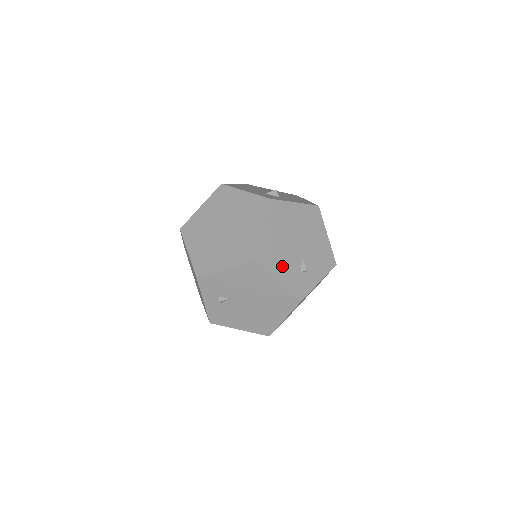
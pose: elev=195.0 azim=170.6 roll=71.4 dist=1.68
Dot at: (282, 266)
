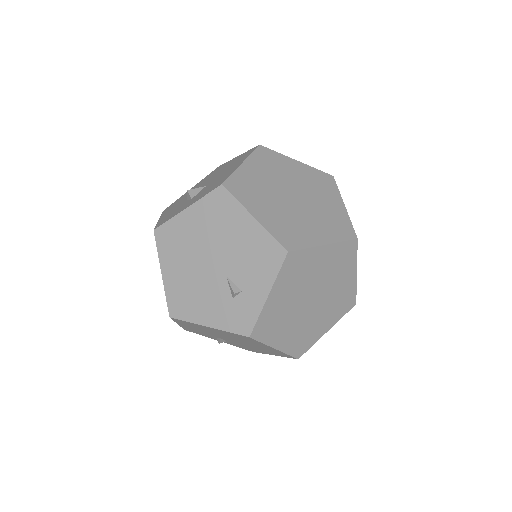
Dot at: (204, 305)
